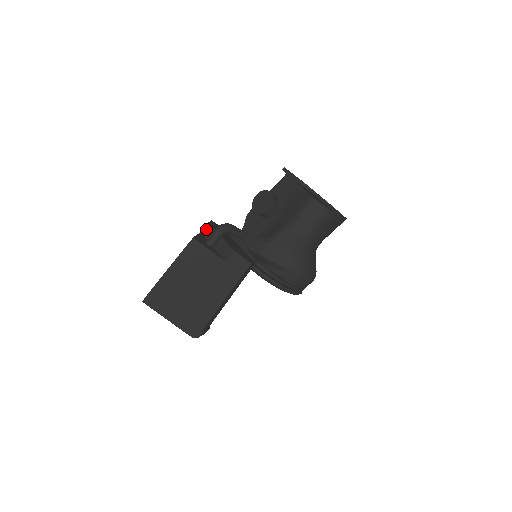
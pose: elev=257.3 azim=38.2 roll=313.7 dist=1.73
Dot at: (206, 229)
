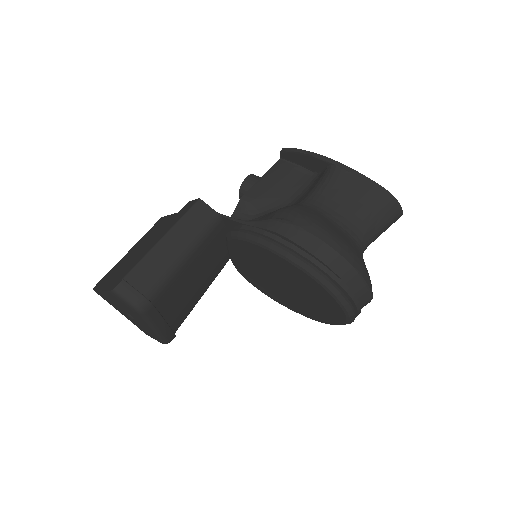
Dot at: occluded
